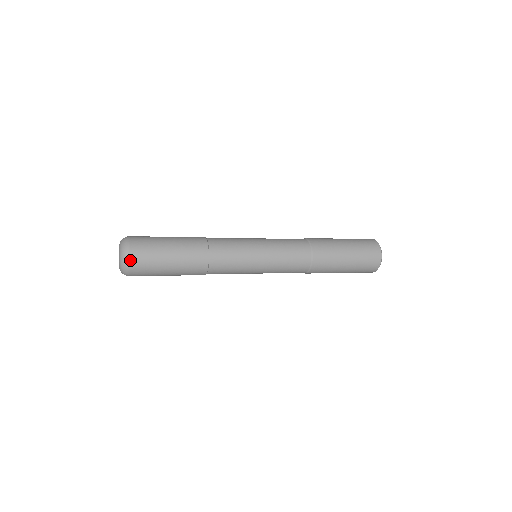
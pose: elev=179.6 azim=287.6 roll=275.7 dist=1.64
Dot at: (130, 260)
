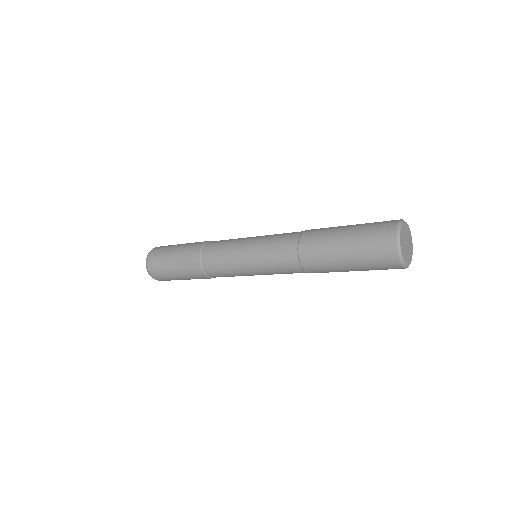
Dot at: (149, 255)
